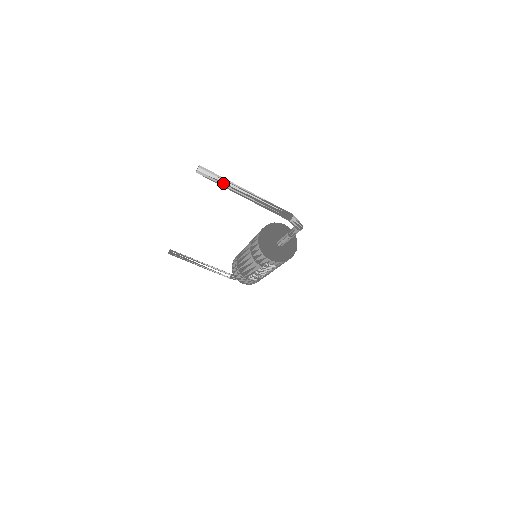
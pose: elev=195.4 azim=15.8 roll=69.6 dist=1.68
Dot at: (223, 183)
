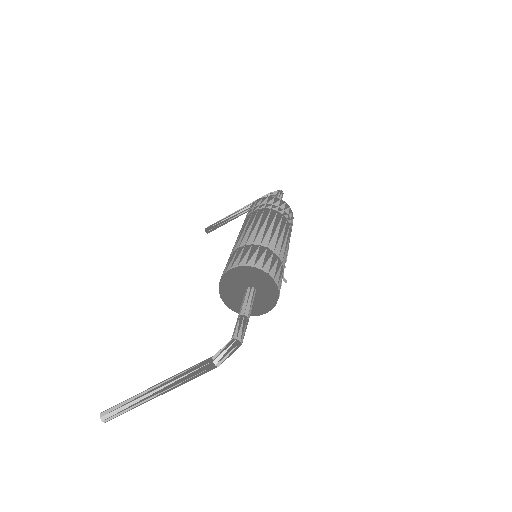
Dot at: occluded
